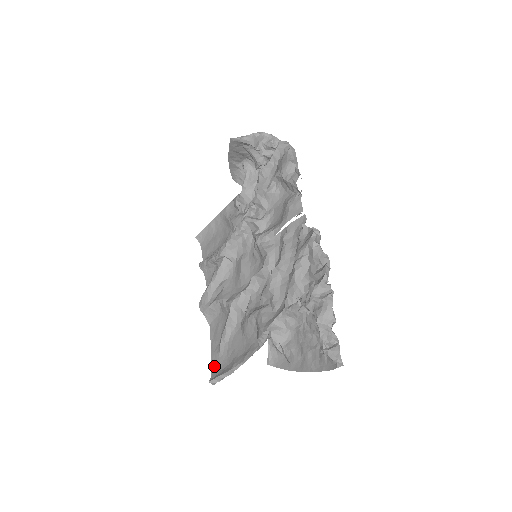
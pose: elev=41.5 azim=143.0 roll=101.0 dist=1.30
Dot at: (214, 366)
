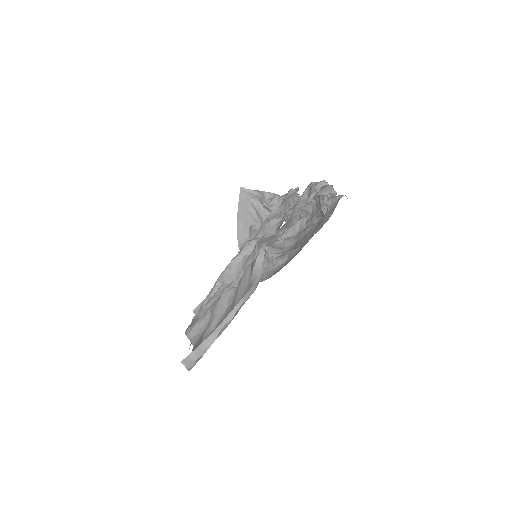
Dot at: occluded
